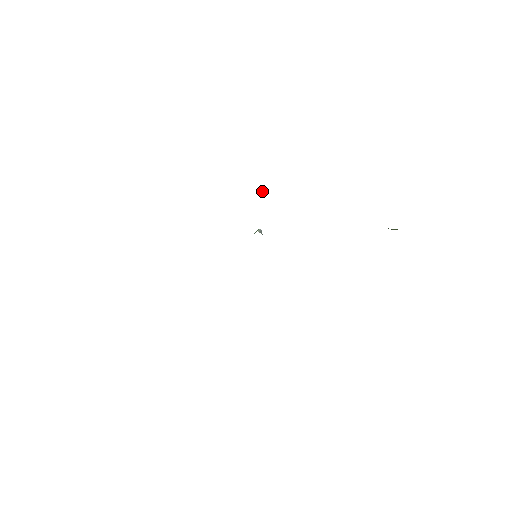
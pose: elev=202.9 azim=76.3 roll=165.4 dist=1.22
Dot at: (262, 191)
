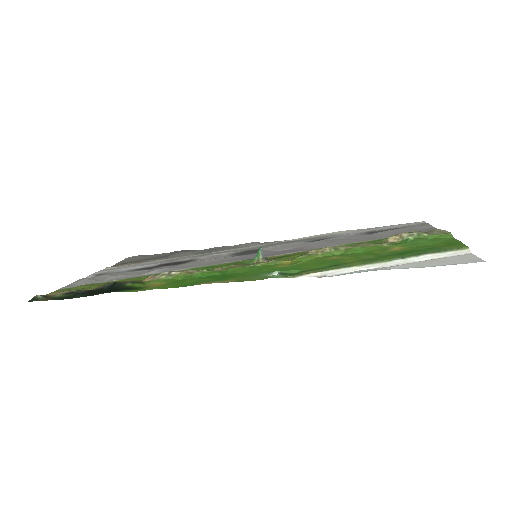
Dot at: (272, 273)
